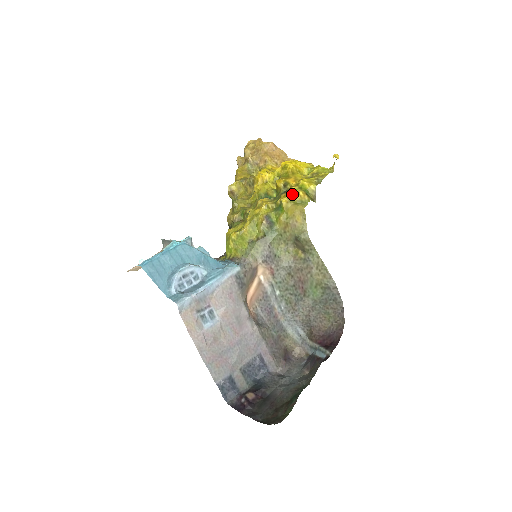
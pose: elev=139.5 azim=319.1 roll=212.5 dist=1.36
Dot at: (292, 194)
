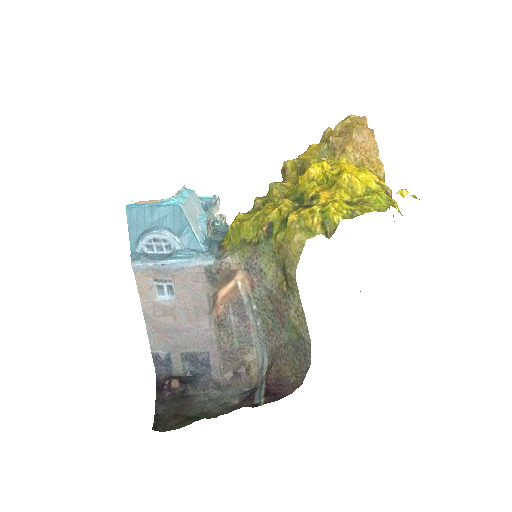
Dot at: (306, 214)
